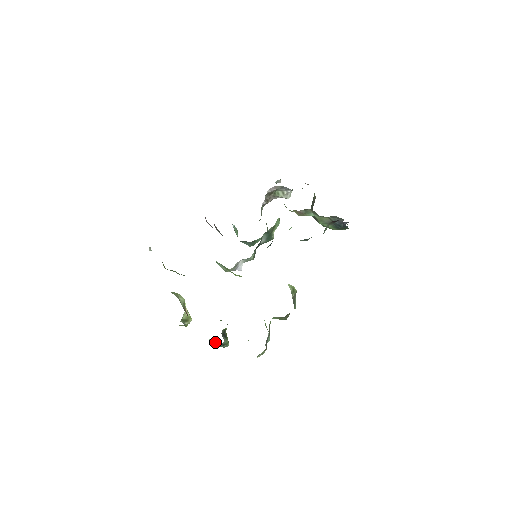
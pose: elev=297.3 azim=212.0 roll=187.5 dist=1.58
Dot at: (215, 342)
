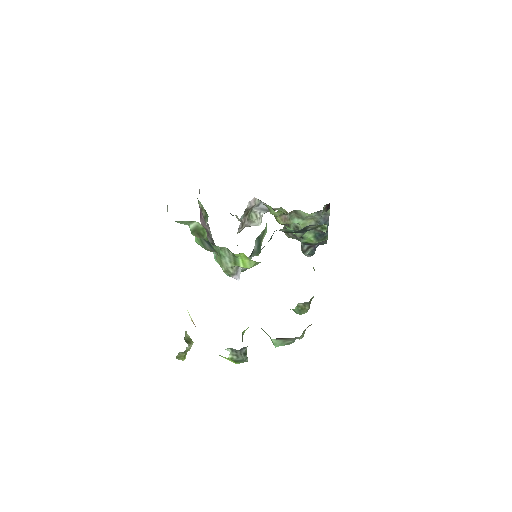
Dot at: (235, 351)
